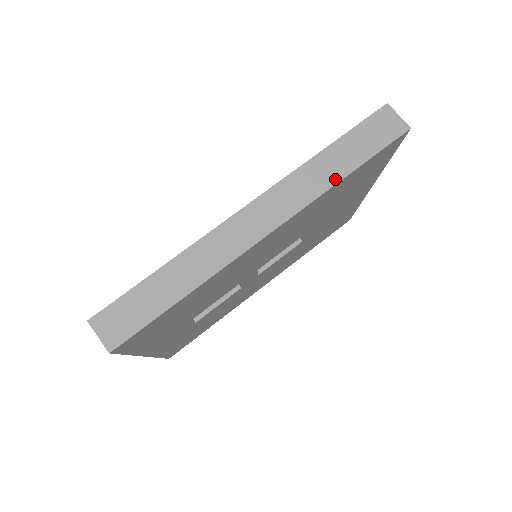
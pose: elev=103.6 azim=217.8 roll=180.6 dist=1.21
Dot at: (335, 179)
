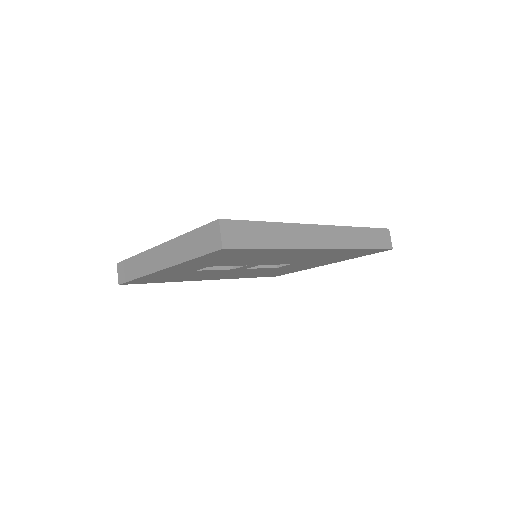
Dot at: (358, 246)
